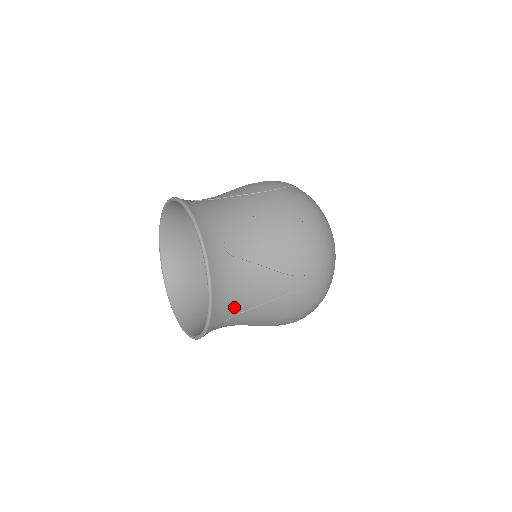
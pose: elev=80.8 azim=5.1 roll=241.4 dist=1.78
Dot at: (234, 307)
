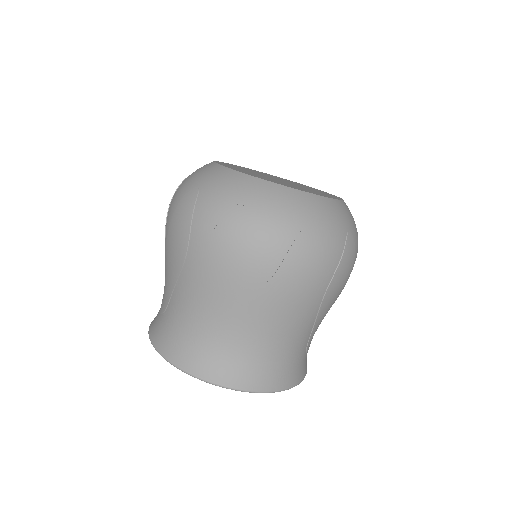
Dot at: (299, 353)
